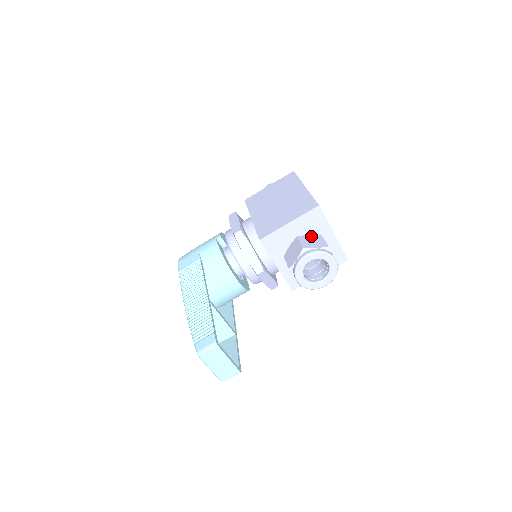
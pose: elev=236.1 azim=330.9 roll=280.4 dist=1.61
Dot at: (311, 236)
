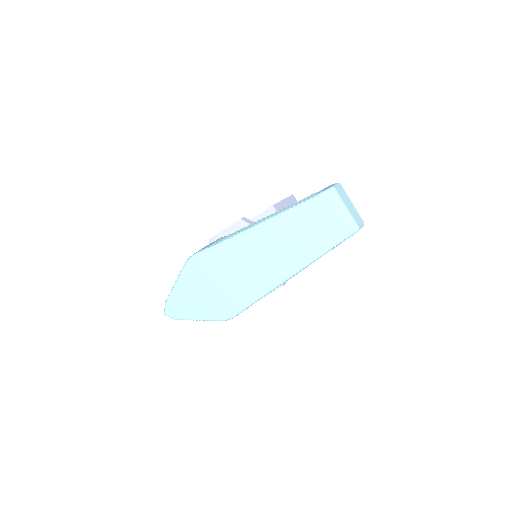
Dot at: occluded
